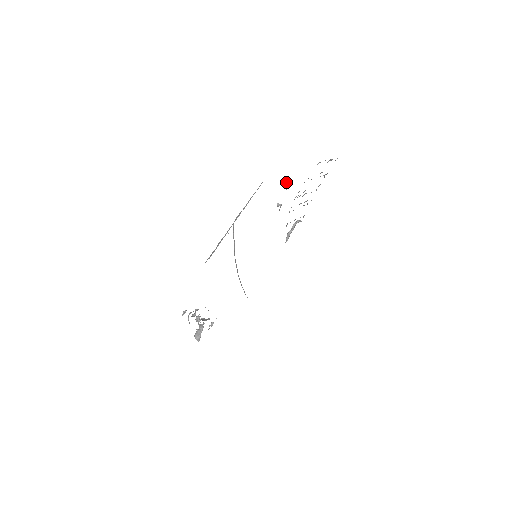
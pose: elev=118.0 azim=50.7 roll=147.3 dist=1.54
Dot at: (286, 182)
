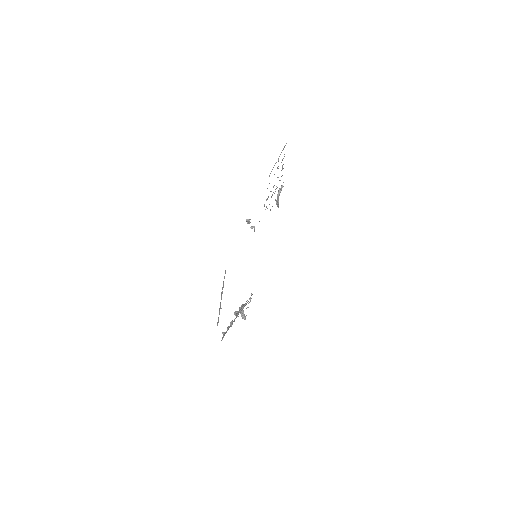
Dot at: (248, 222)
